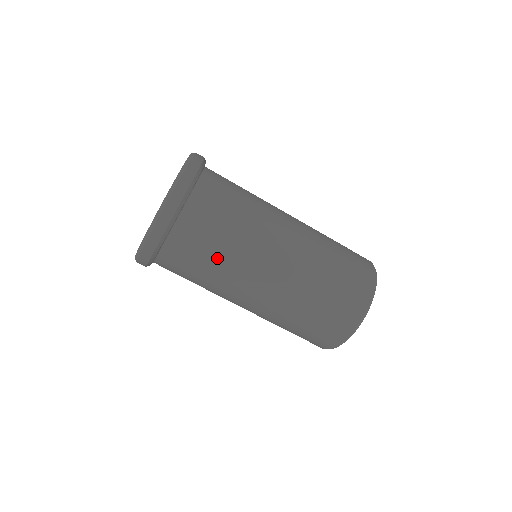
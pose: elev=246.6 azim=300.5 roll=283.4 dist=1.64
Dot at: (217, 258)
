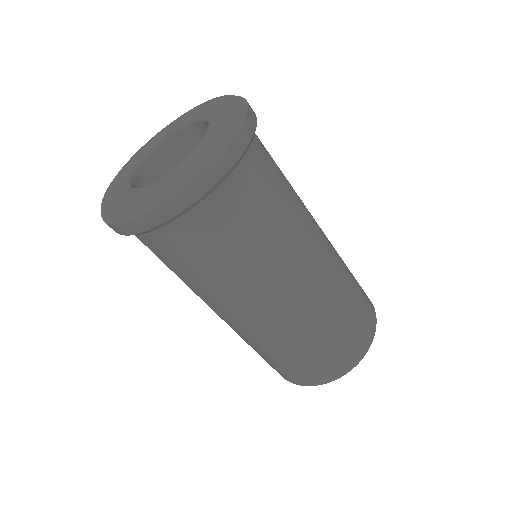
Dot at: (279, 217)
